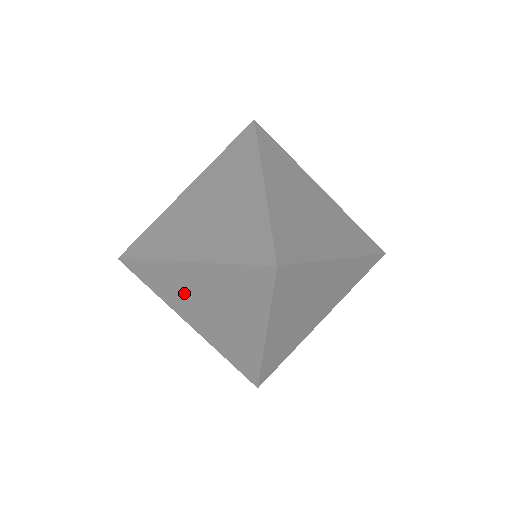
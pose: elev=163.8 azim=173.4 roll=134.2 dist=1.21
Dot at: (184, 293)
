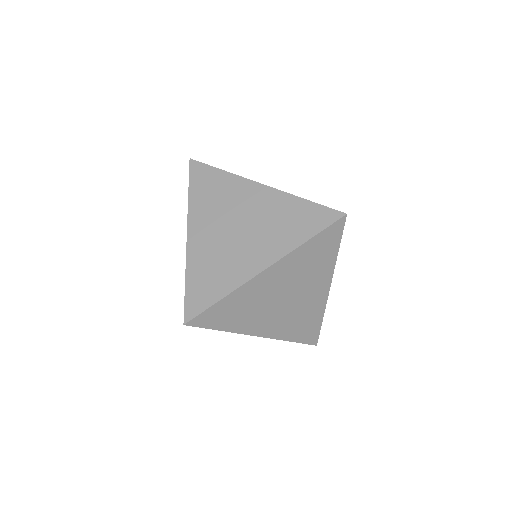
Dot at: (259, 304)
